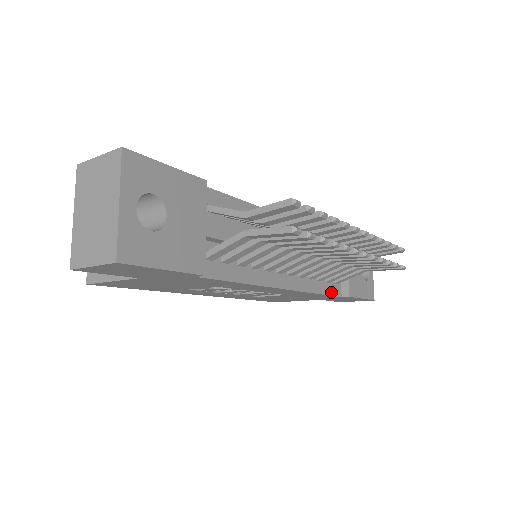
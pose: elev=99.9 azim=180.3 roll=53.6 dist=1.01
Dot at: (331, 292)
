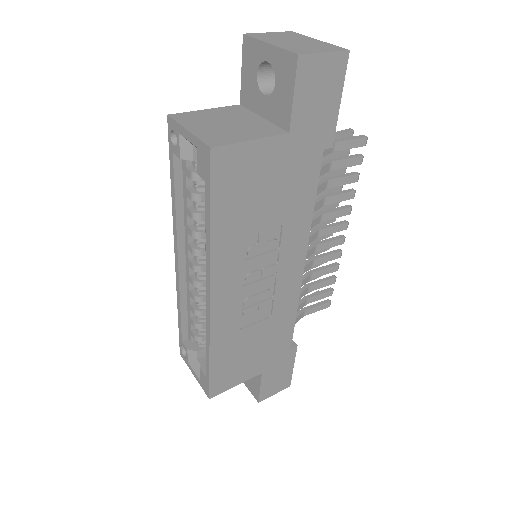
Dot at: (291, 330)
